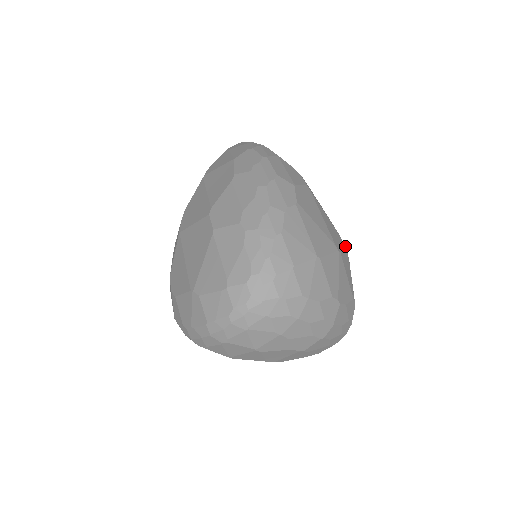
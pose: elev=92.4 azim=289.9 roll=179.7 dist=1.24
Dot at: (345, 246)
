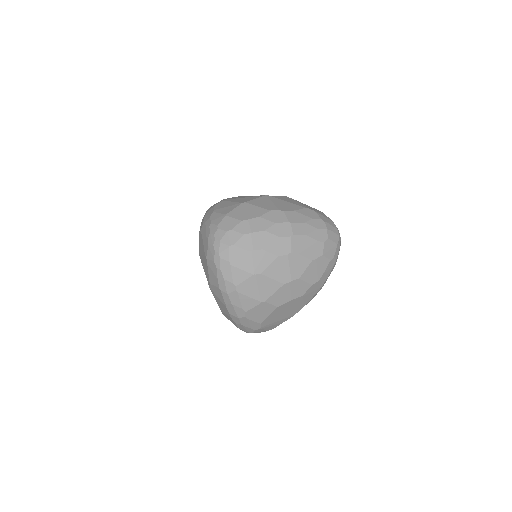
Dot at: occluded
